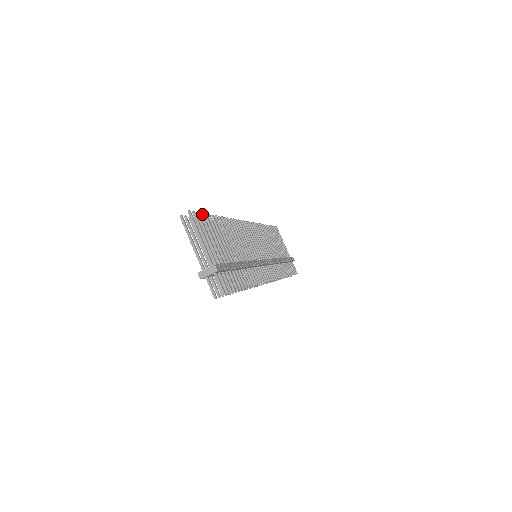
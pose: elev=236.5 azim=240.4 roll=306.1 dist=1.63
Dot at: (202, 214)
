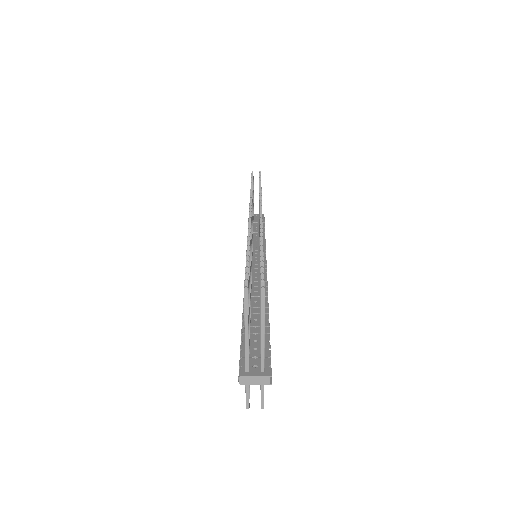
Dot at: occluded
